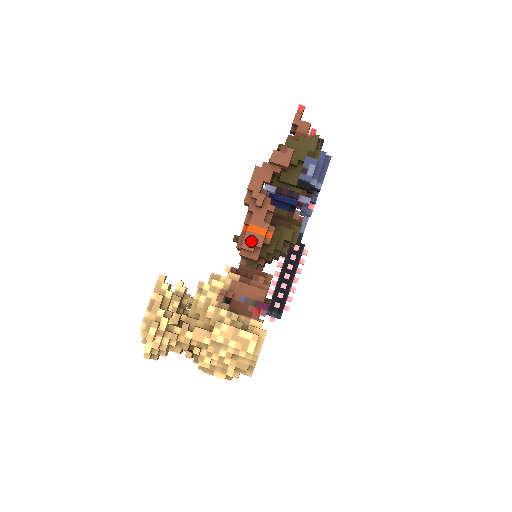
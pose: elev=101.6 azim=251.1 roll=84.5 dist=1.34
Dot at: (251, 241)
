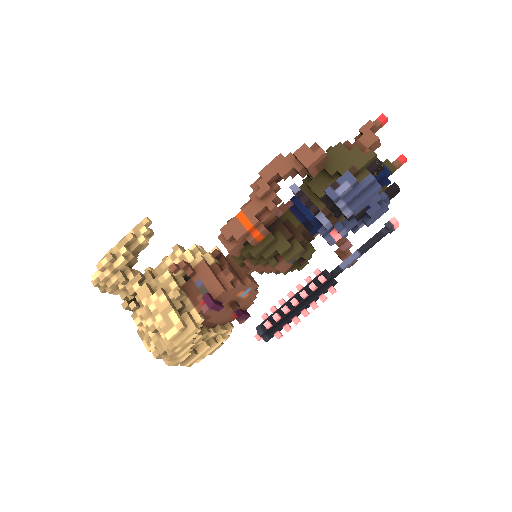
Dot at: (232, 228)
